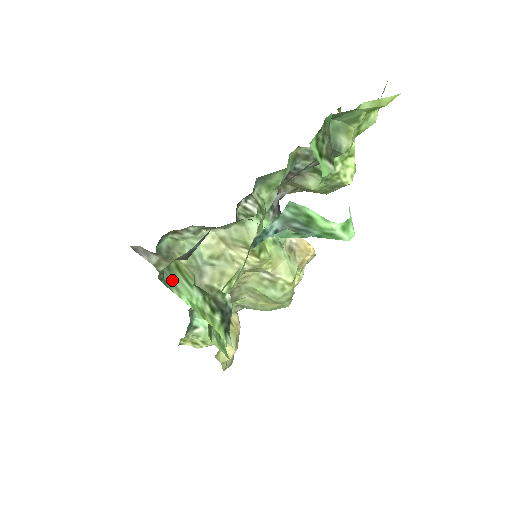
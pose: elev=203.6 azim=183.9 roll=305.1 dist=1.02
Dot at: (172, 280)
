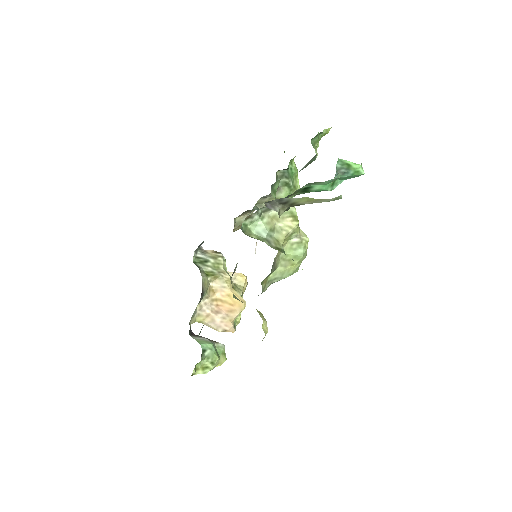
Dot at: occluded
